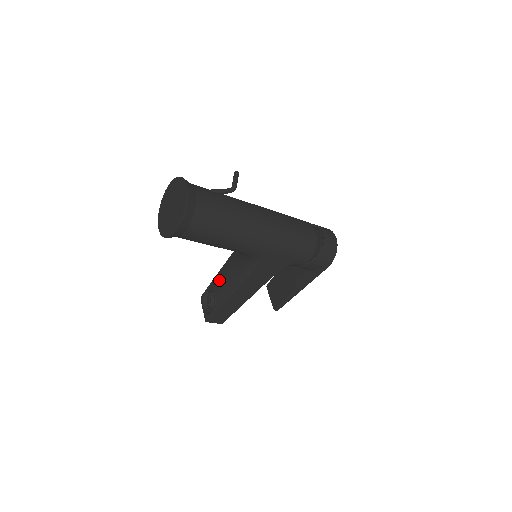
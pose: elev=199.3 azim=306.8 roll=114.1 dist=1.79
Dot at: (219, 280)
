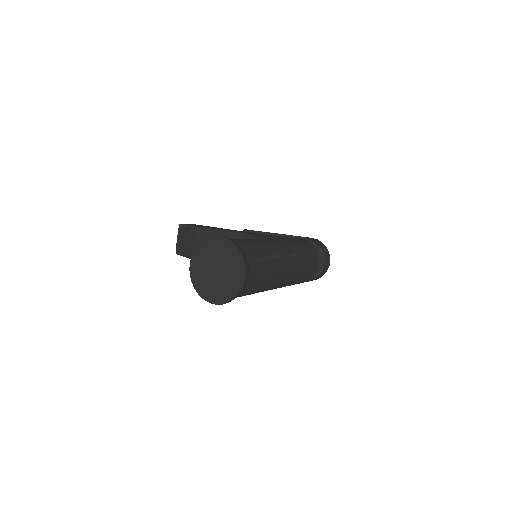
Dot at: occluded
